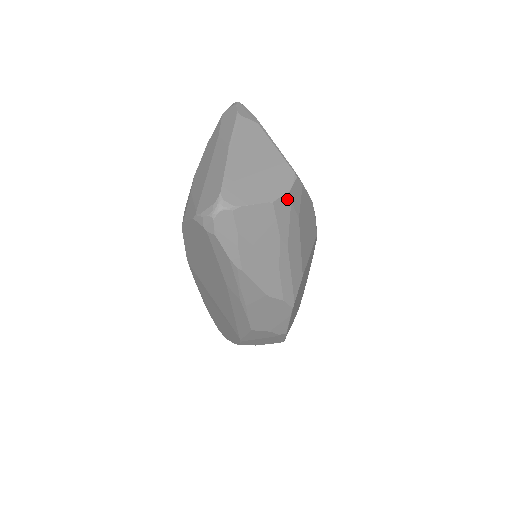
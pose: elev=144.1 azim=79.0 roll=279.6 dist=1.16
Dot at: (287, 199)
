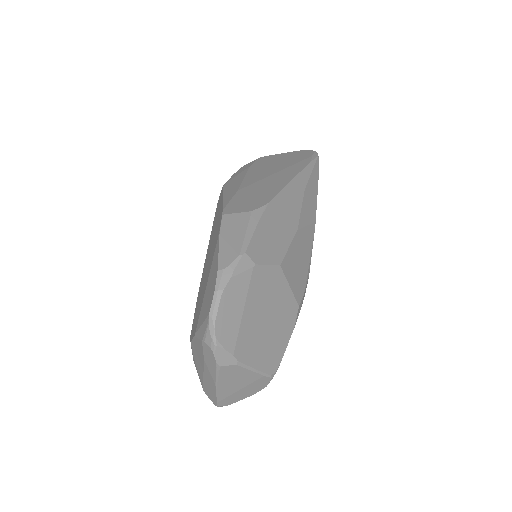
Dot at: occluded
